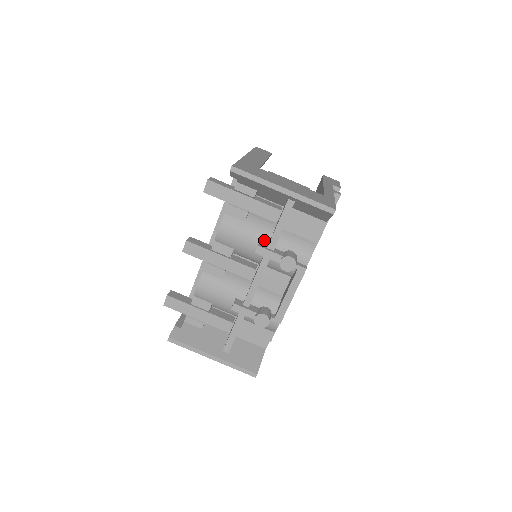
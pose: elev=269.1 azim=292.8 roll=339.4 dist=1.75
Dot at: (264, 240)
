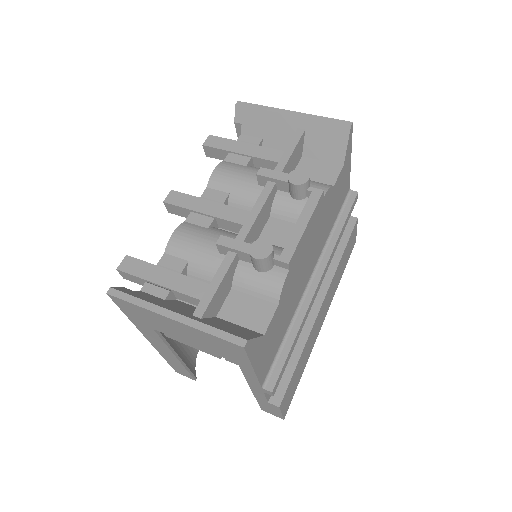
Dot at: occluded
